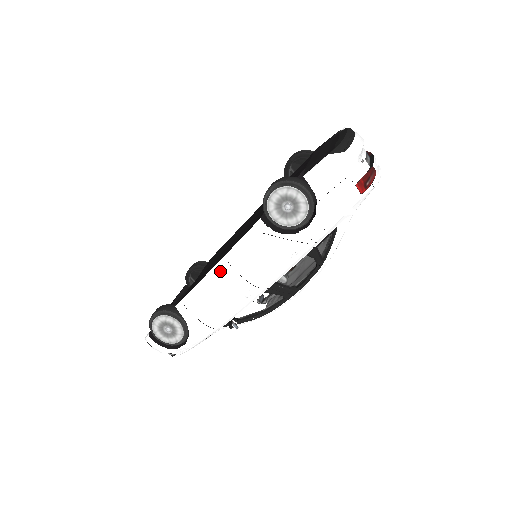
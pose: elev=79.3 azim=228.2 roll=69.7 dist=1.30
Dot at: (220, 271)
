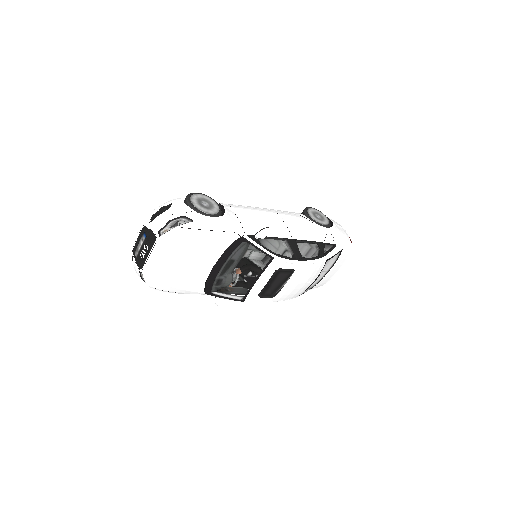
Dot at: (267, 210)
